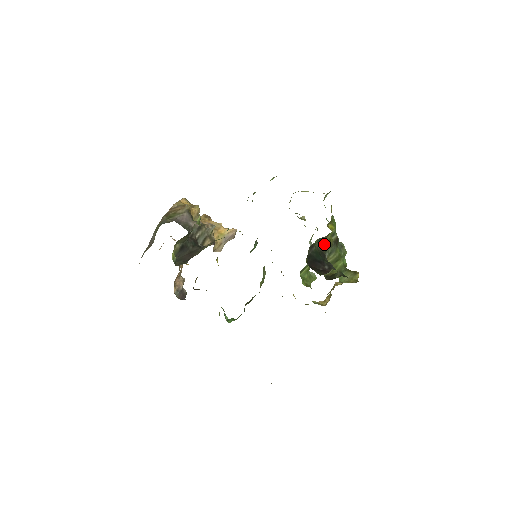
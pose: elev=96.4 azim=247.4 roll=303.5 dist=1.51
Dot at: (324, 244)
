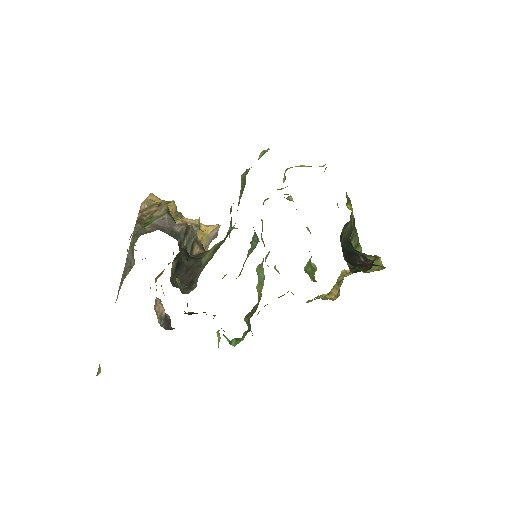
Dot at: (350, 230)
